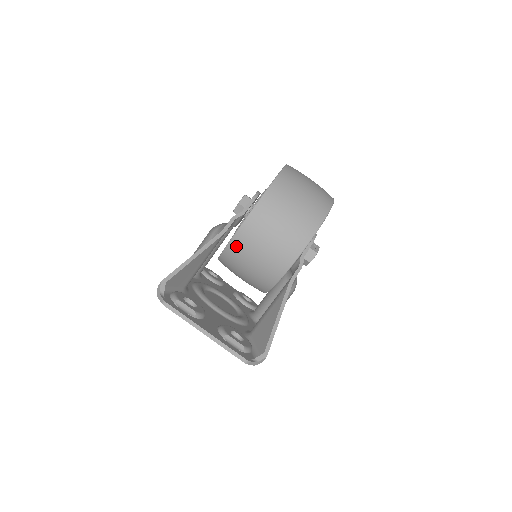
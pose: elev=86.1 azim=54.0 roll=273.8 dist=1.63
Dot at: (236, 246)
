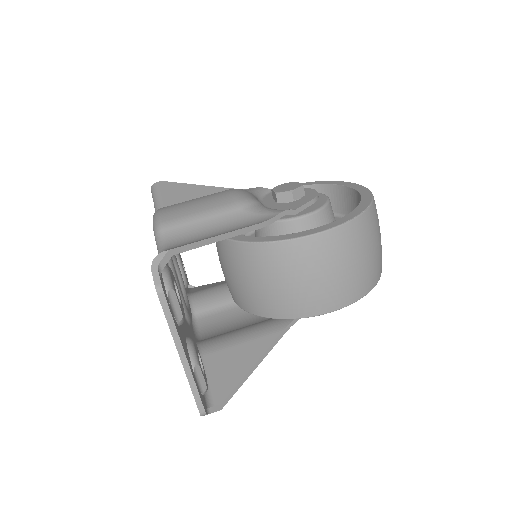
Dot at: (271, 253)
